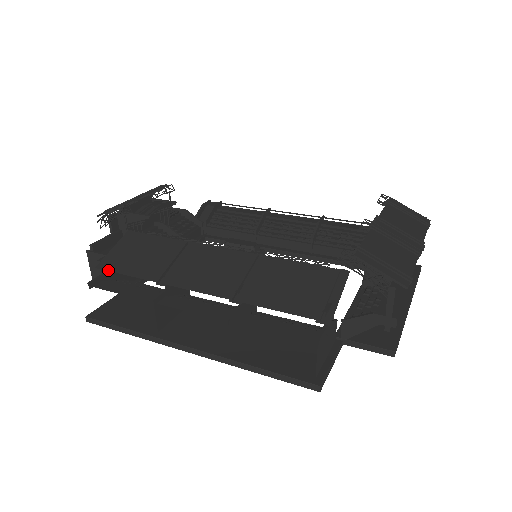
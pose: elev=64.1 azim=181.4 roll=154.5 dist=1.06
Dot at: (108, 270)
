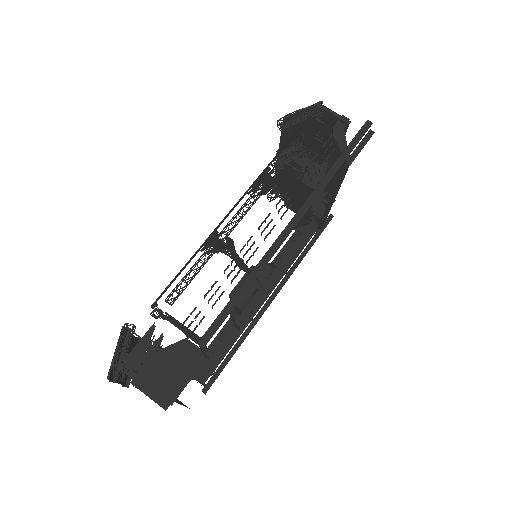
Dot at: (169, 286)
